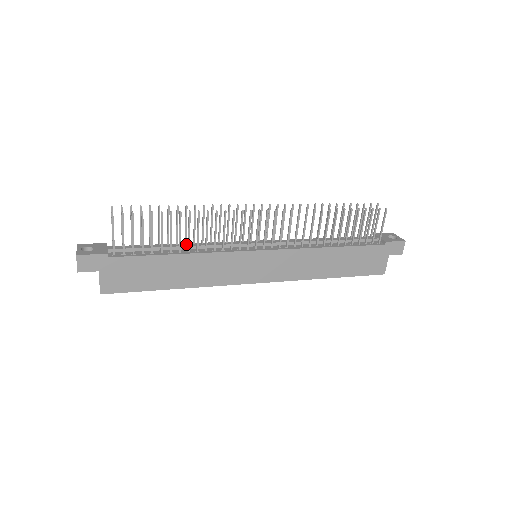
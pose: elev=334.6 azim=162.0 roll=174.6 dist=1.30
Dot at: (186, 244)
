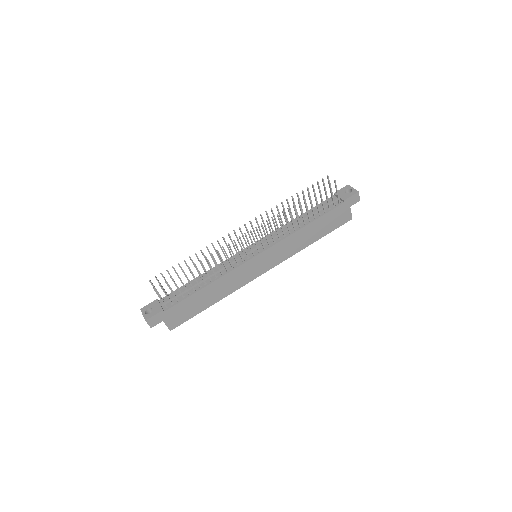
Dot at: (207, 275)
